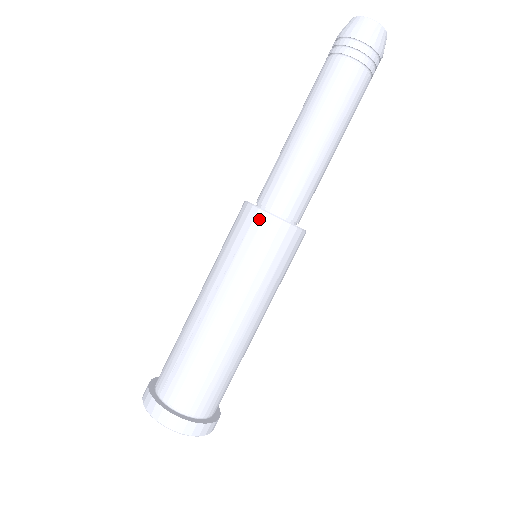
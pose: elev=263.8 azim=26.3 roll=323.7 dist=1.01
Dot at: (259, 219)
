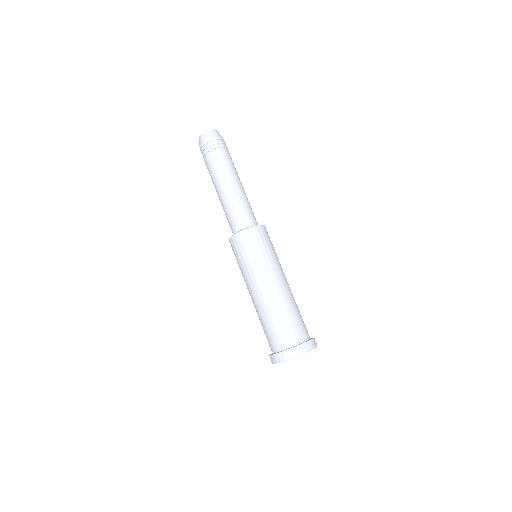
Dot at: (251, 232)
